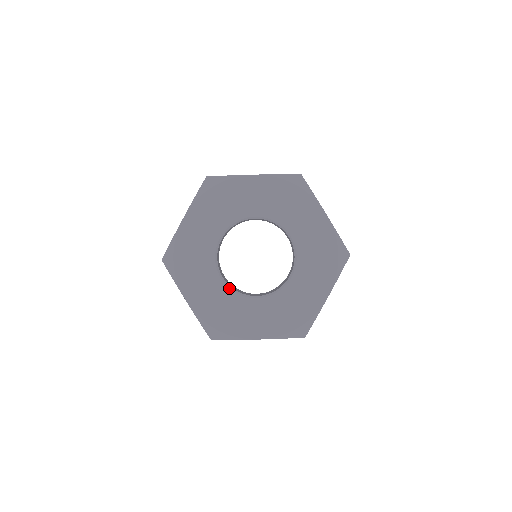
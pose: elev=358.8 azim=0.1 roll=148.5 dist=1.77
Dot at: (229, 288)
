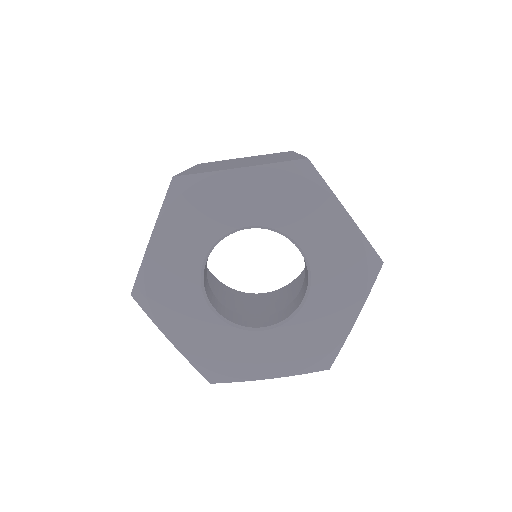
Dot at: (201, 276)
